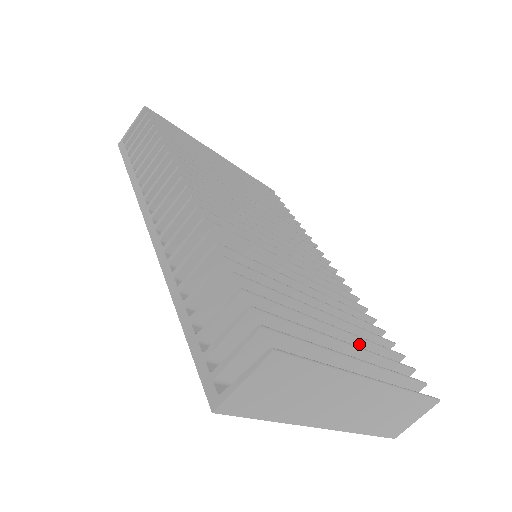
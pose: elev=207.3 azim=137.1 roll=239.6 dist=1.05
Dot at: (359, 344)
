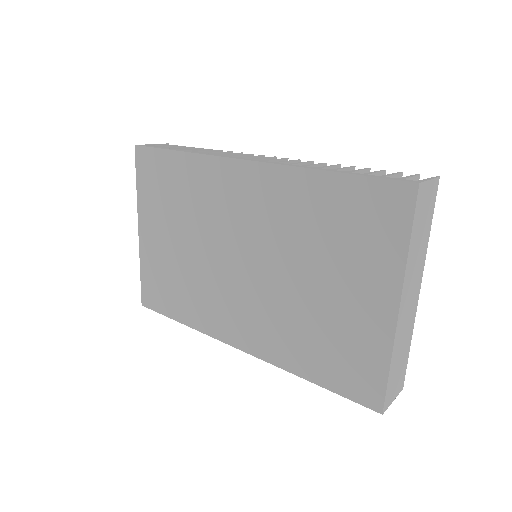
Dot at: occluded
